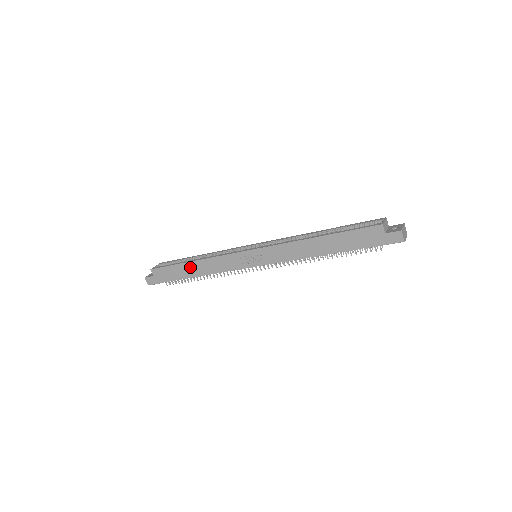
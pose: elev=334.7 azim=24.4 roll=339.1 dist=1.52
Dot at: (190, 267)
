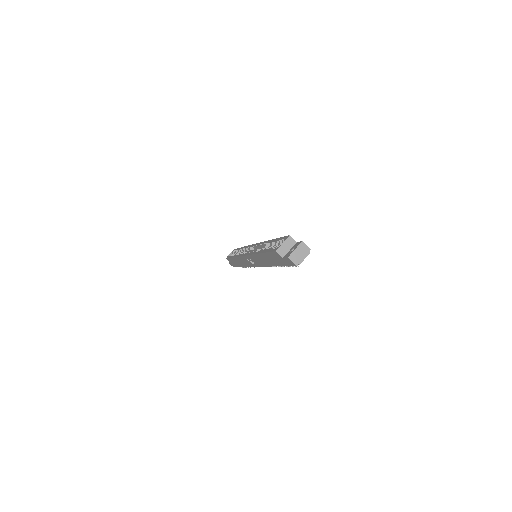
Dot at: (236, 261)
